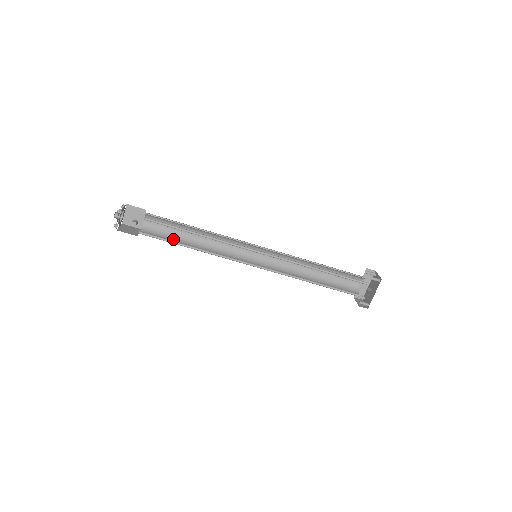
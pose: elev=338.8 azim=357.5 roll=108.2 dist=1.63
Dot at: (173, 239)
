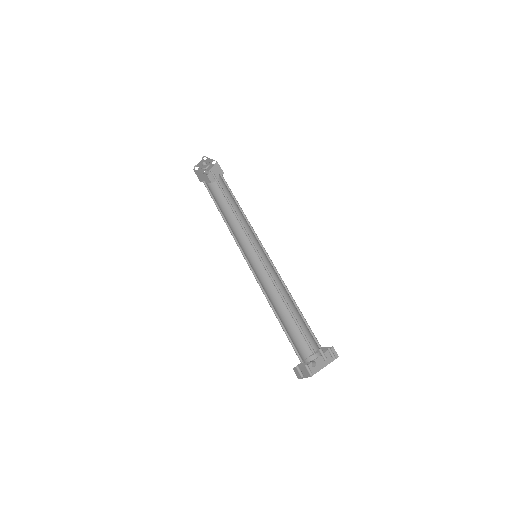
Dot at: (221, 203)
